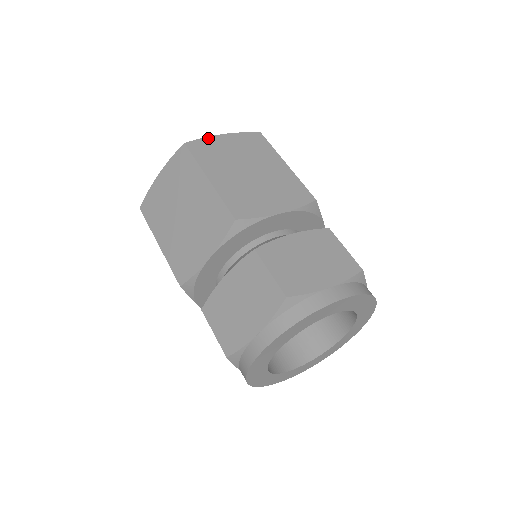
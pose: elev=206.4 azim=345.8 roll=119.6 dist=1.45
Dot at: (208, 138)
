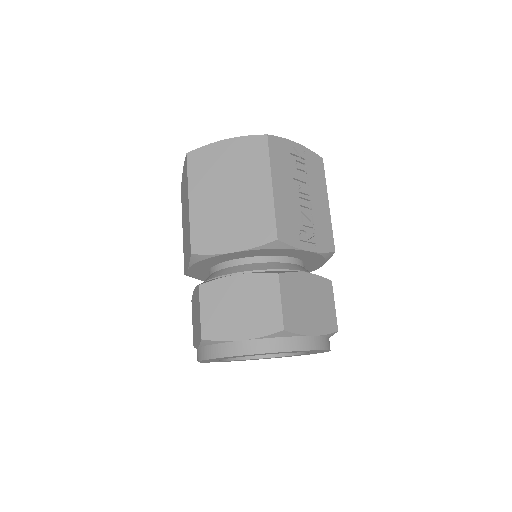
Dot at: (210, 146)
